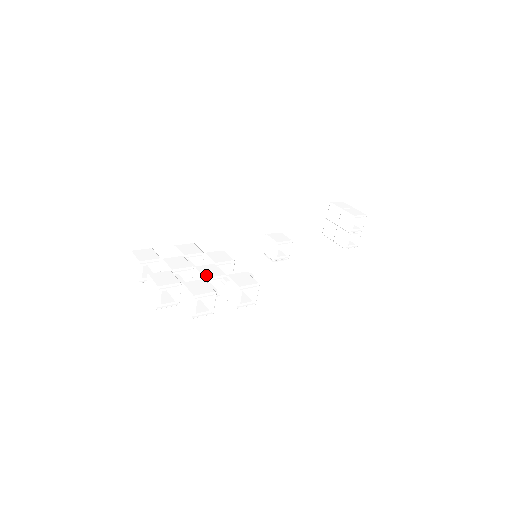
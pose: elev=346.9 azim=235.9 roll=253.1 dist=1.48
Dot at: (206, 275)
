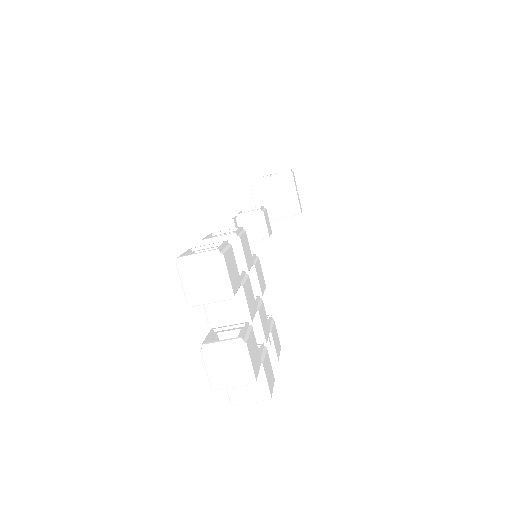
Dot at: (266, 335)
